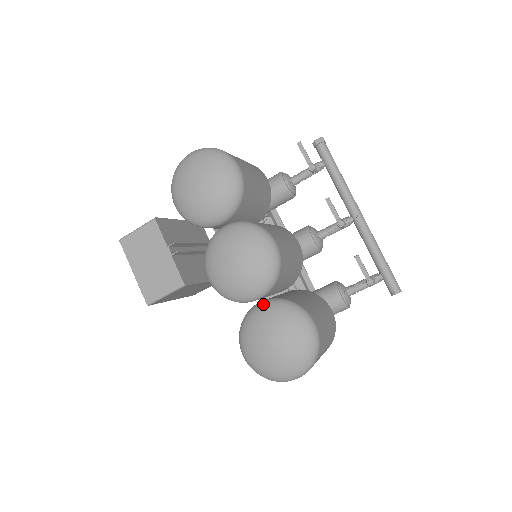
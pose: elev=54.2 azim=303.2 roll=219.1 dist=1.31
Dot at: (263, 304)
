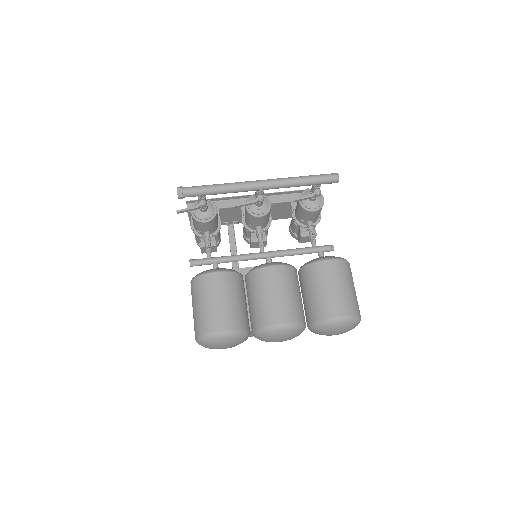
Dot at: (311, 329)
